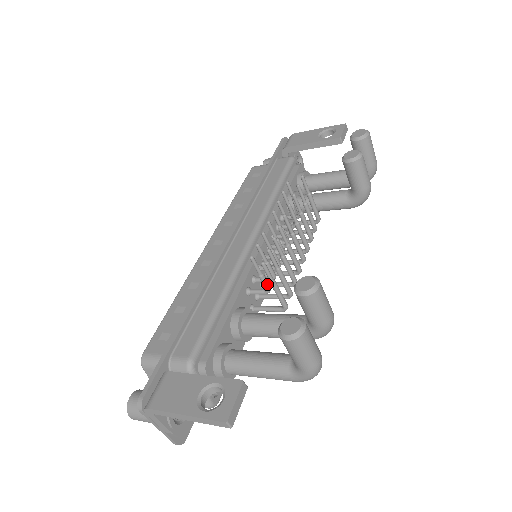
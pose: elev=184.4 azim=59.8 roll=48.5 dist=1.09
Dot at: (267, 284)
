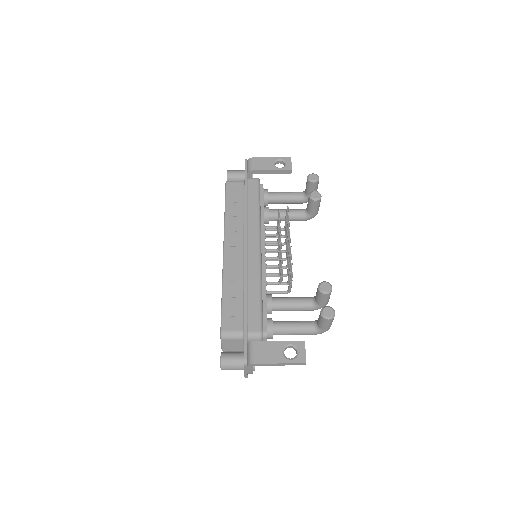
Dot at: (282, 280)
